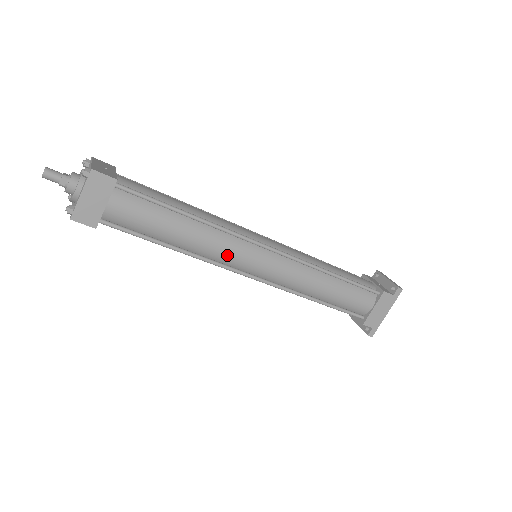
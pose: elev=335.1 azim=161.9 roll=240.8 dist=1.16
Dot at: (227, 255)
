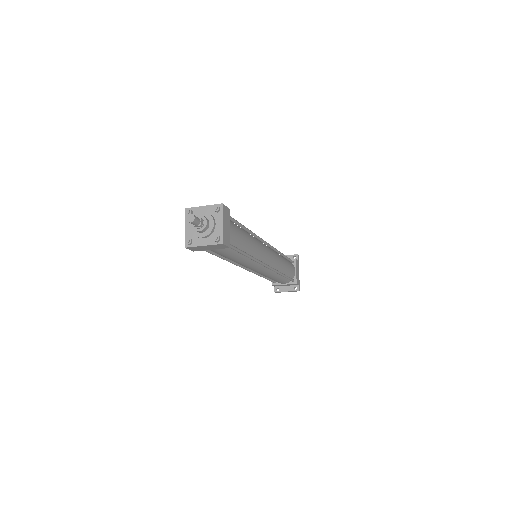
Dot at: (261, 252)
